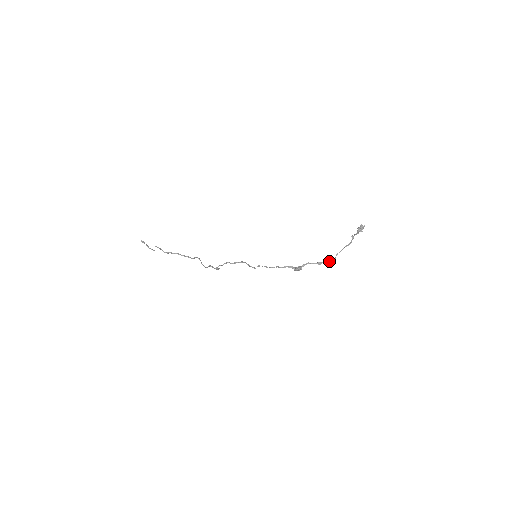
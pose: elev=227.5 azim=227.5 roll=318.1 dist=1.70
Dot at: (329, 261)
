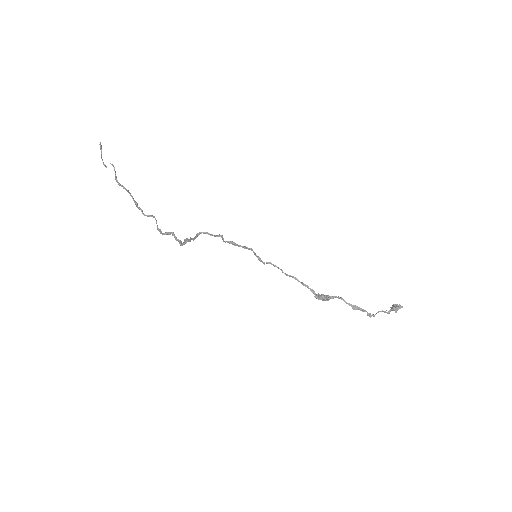
Dot at: occluded
